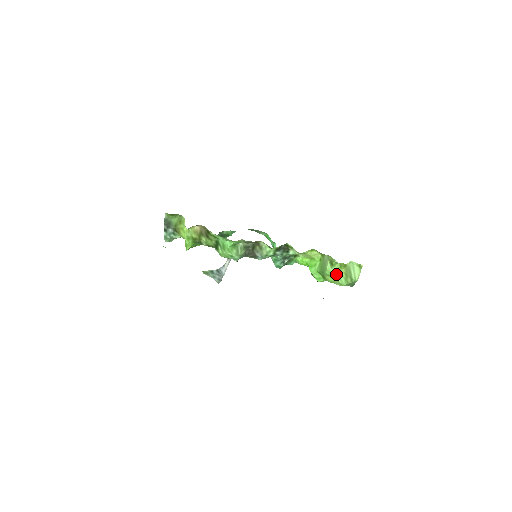
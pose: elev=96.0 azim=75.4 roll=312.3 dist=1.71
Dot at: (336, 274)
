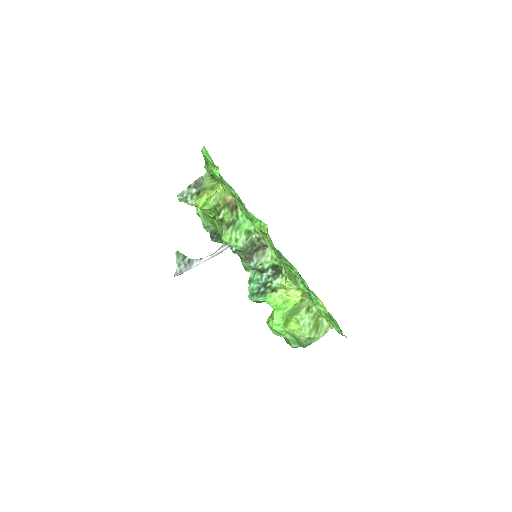
Dot at: (304, 322)
